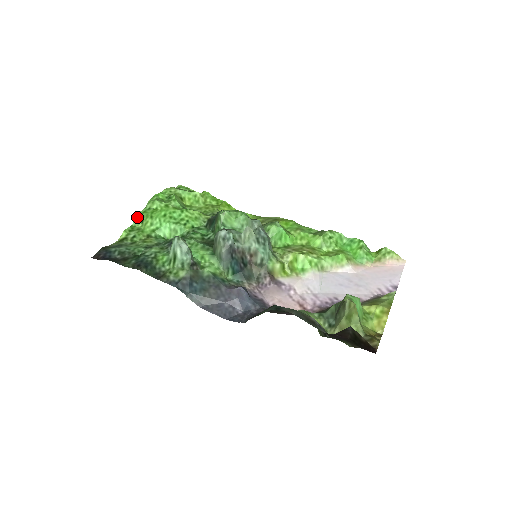
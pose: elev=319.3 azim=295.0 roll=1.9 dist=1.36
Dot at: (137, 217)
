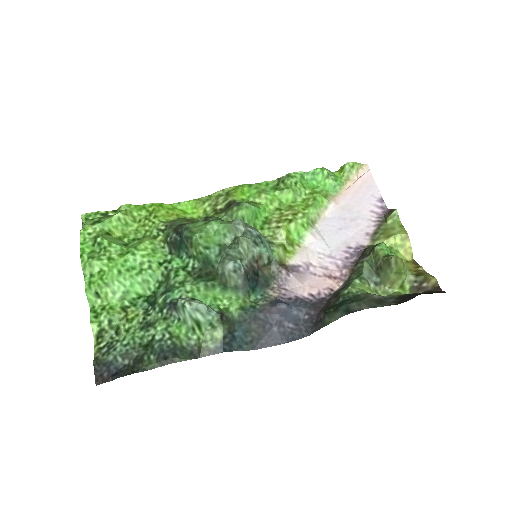
Dot at: (88, 295)
